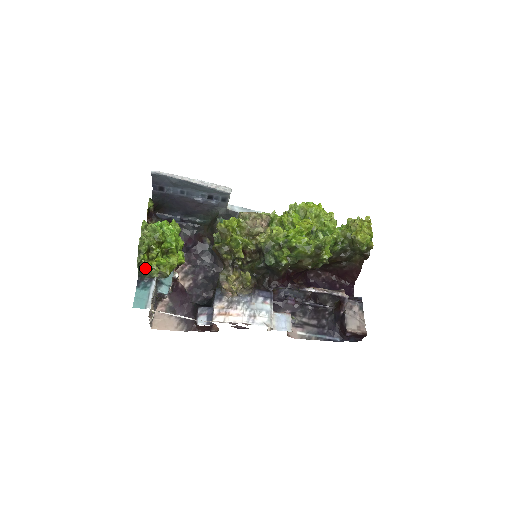
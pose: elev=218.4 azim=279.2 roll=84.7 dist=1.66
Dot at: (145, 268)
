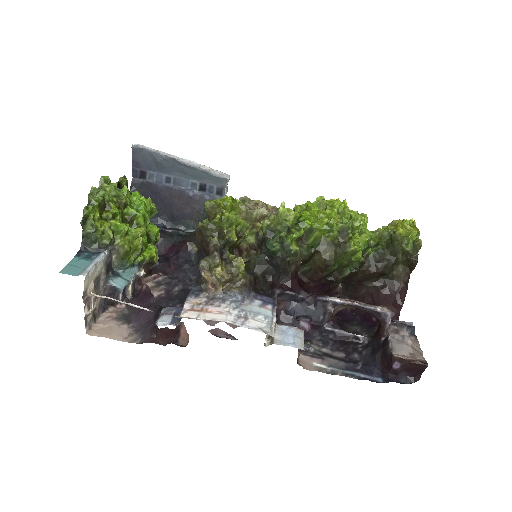
Dot at: (93, 229)
